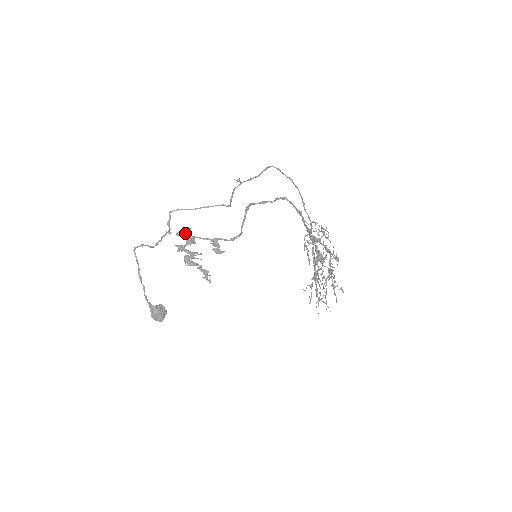
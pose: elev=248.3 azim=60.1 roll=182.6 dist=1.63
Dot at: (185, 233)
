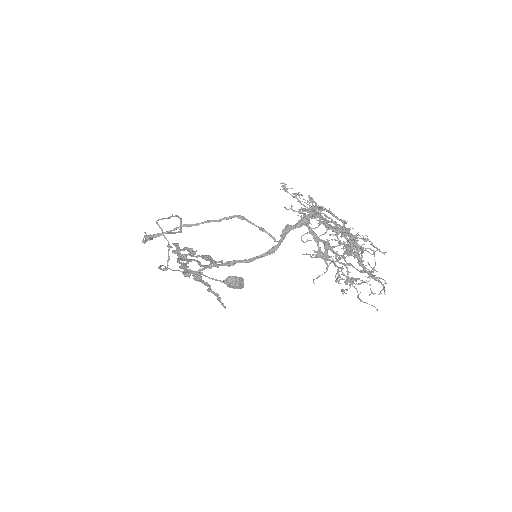
Dot at: (179, 249)
